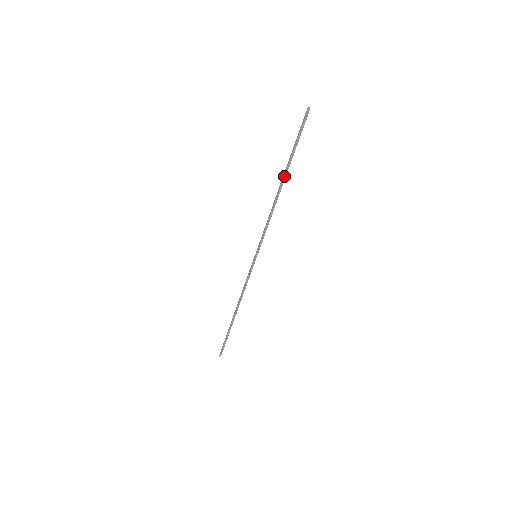
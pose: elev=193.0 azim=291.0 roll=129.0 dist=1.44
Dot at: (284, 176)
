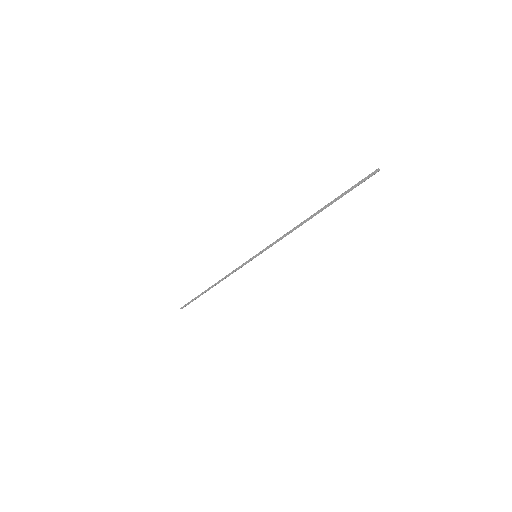
Dot at: occluded
